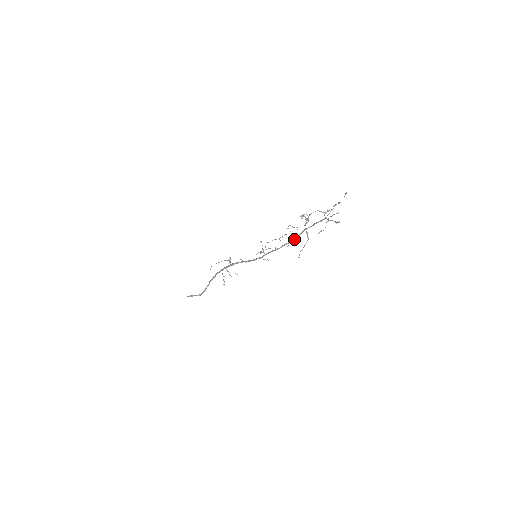
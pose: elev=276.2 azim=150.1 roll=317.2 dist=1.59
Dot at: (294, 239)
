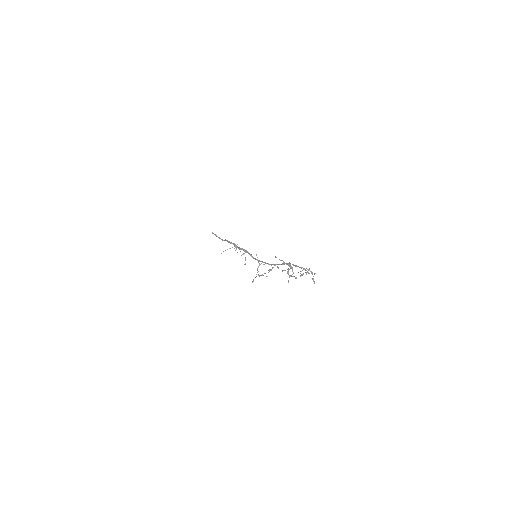
Dot at: occluded
